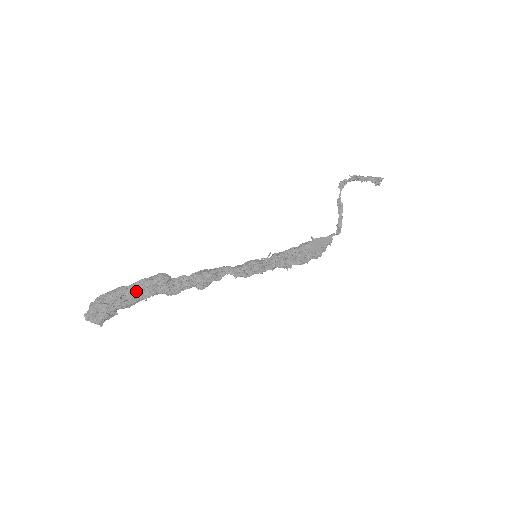
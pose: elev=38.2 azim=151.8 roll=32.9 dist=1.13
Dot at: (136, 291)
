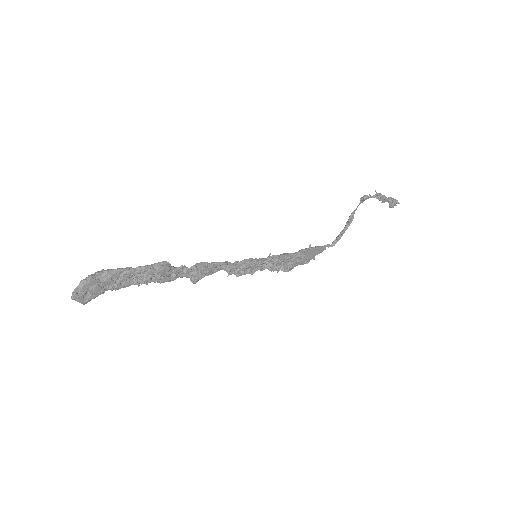
Dot at: (133, 276)
